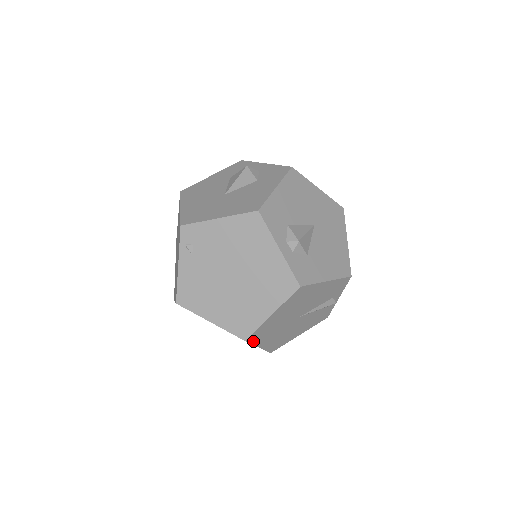
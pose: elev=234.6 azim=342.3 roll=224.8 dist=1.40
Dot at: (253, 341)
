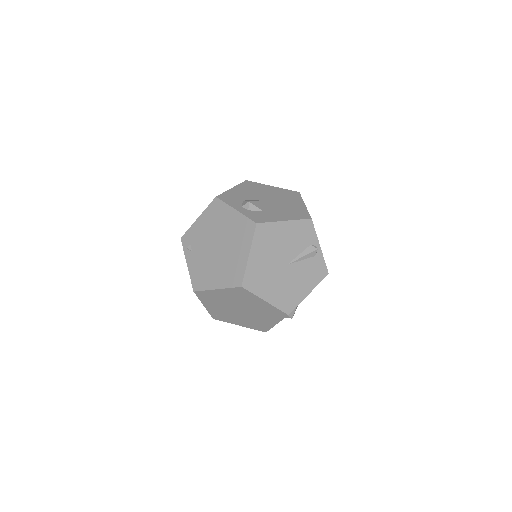
Dot at: (252, 289)
